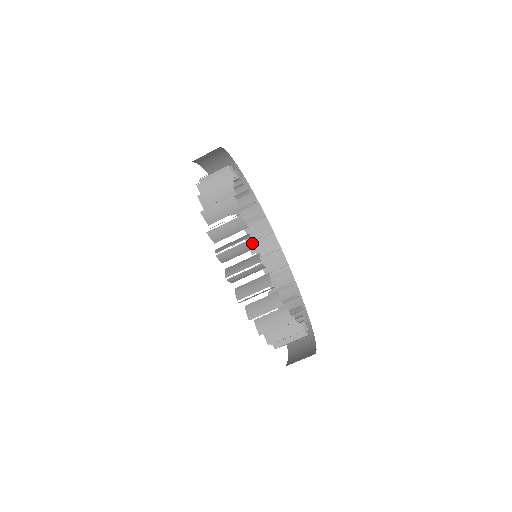
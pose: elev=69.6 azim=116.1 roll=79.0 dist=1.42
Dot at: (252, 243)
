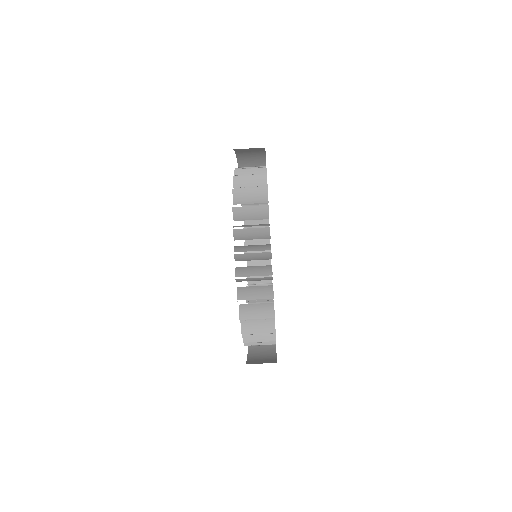
Dot at: (268, 210)
